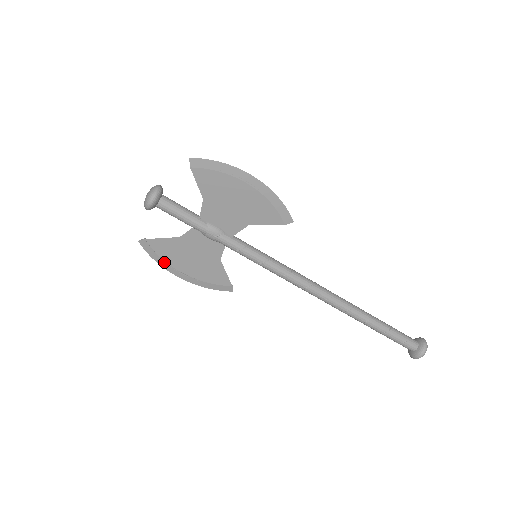
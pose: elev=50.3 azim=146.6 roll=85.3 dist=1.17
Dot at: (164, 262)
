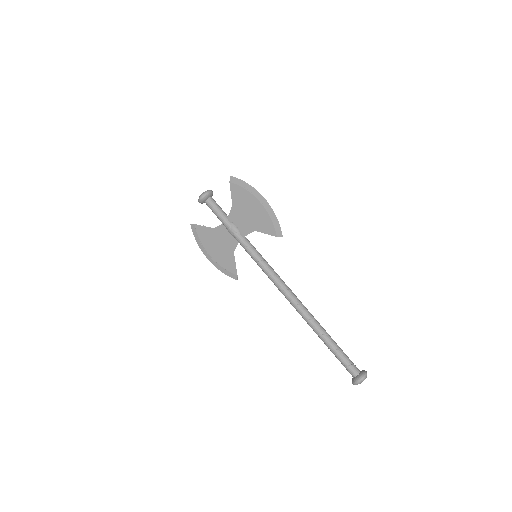
Dot at: (201, 244)
